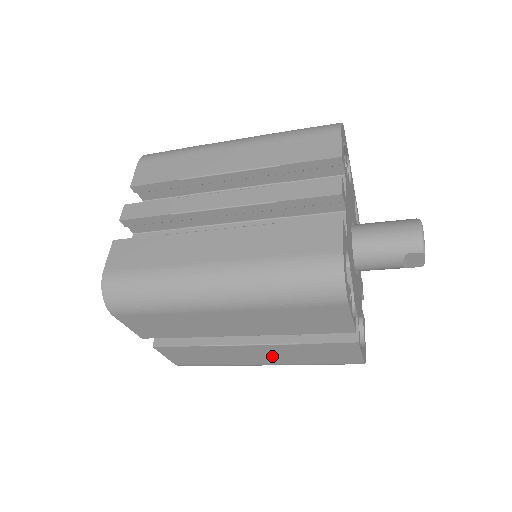
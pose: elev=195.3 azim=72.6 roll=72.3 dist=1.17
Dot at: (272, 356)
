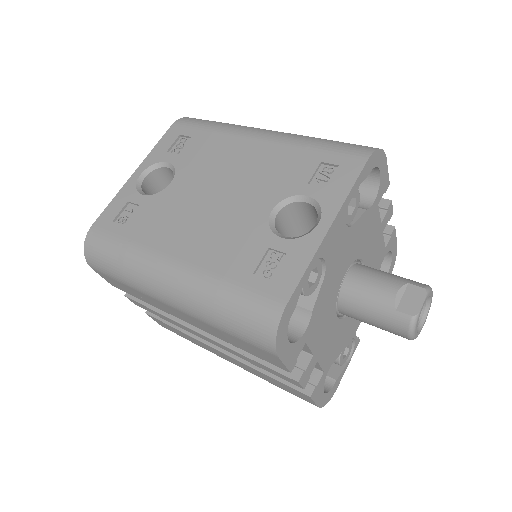
Dot at: occluded
